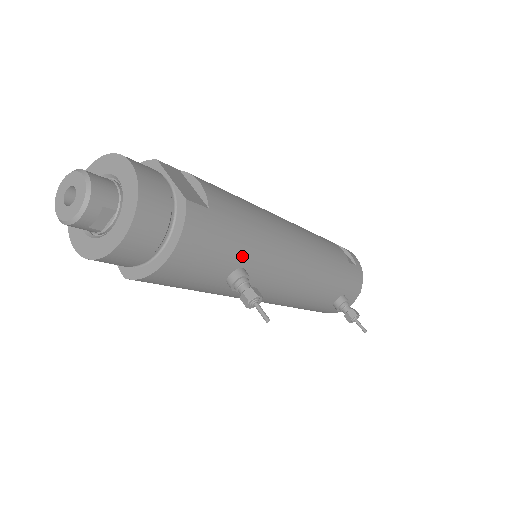
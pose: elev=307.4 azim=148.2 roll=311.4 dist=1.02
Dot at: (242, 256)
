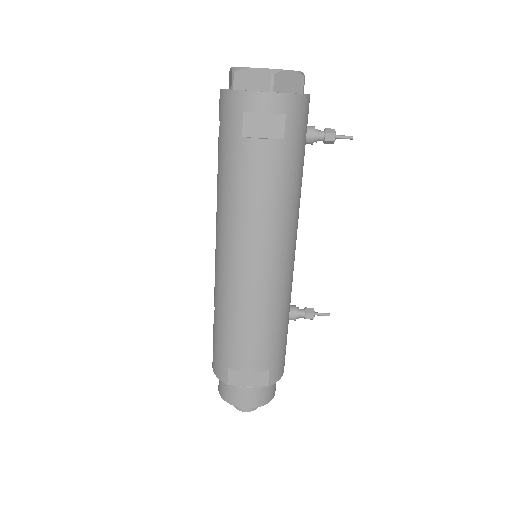
Dot at: (286, 326)
